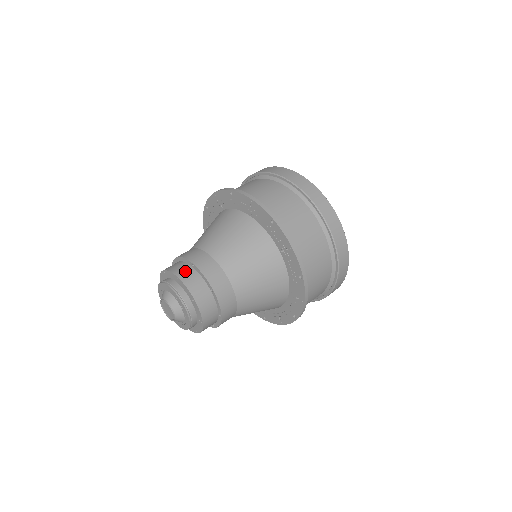
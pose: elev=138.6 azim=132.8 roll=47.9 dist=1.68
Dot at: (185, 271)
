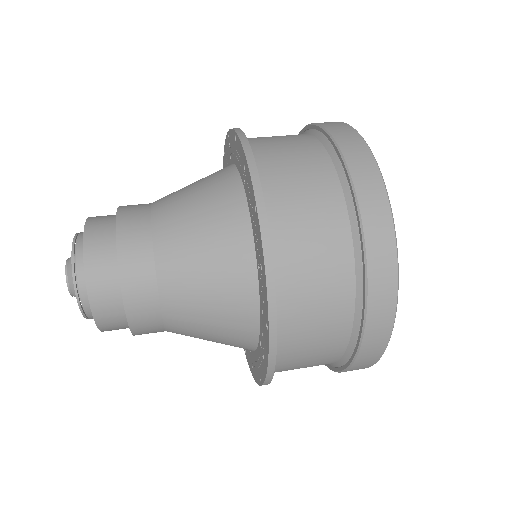
Dot at: occluded
